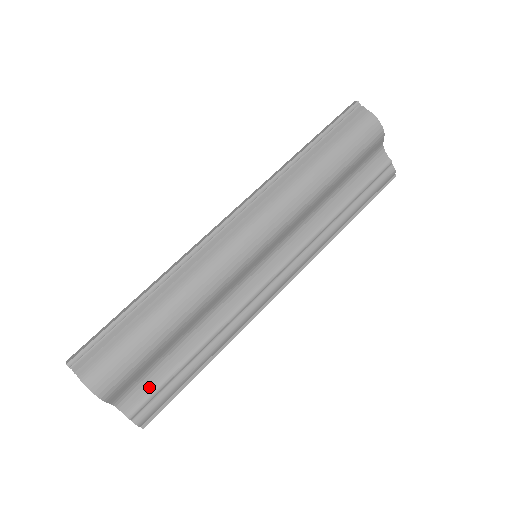
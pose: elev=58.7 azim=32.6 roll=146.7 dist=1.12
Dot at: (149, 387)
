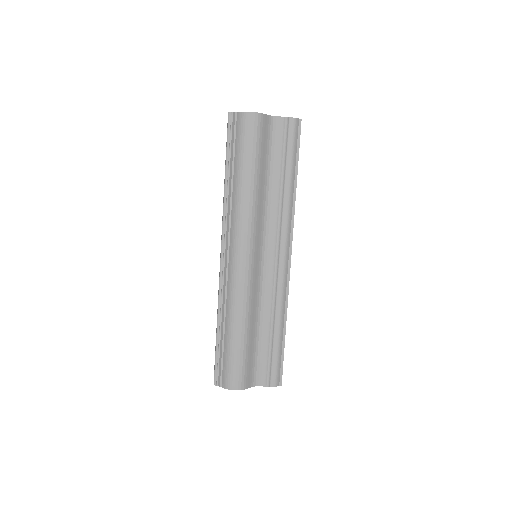
Dot at: (263, 365)
